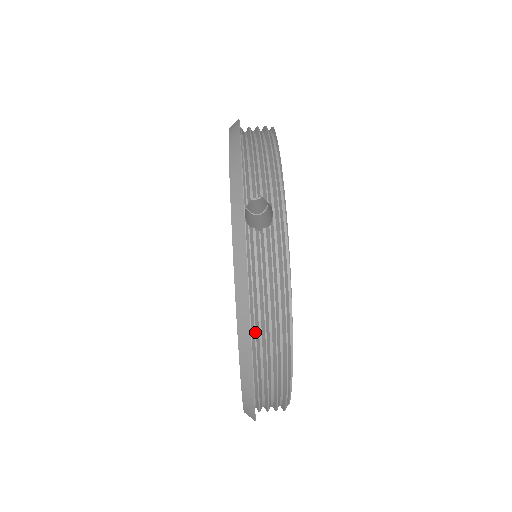
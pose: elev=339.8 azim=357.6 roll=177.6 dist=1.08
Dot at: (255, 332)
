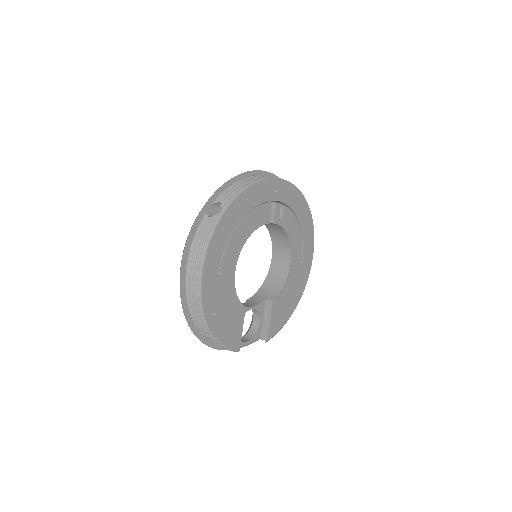
Dot at: (187, 266)
